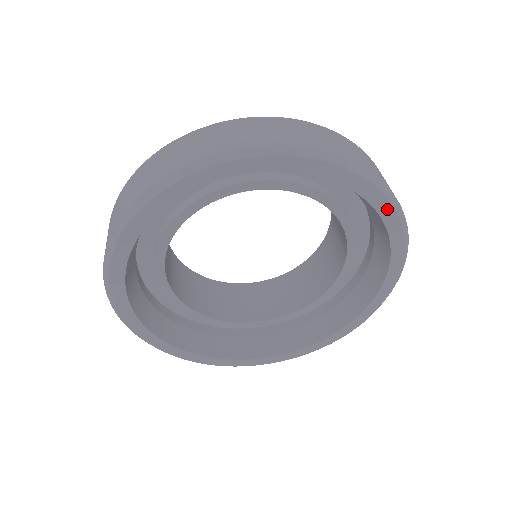
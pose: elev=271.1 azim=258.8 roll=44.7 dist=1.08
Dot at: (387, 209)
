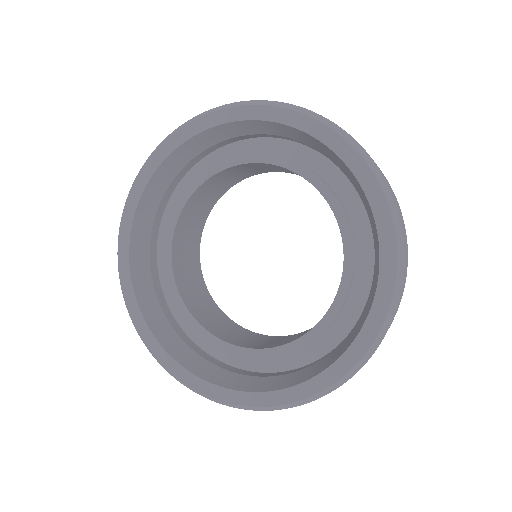
Dot at: (389, 237)
